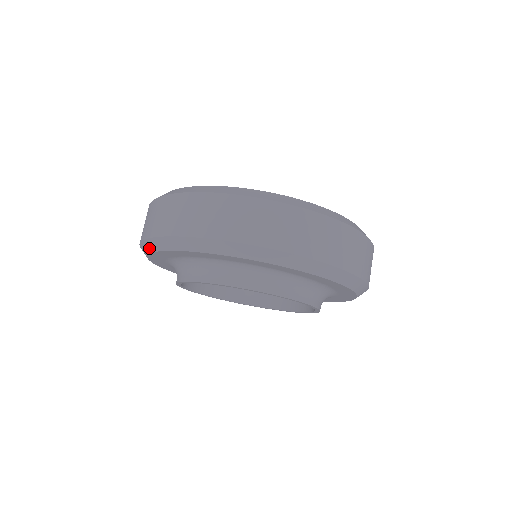
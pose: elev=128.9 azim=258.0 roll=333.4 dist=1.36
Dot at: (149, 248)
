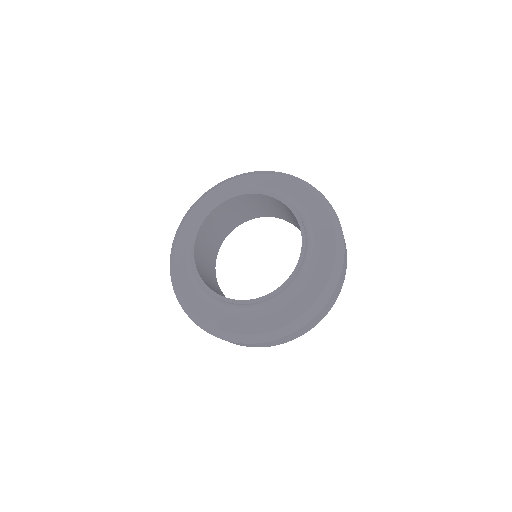
Dot at: (193, 206)
